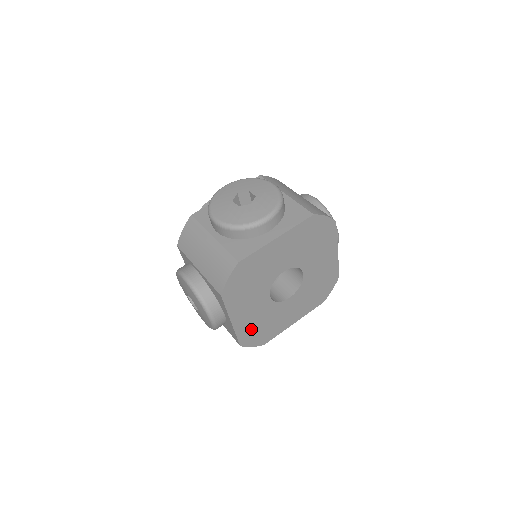
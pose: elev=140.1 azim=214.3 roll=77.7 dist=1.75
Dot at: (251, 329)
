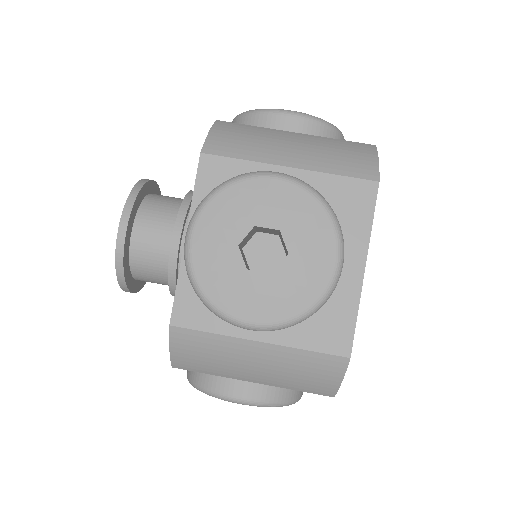
Dot at: occluded
